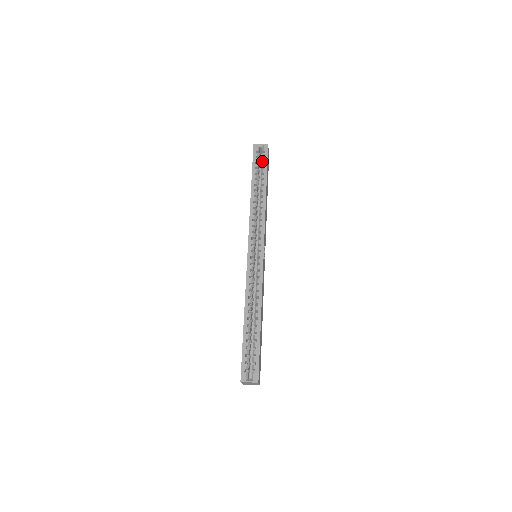
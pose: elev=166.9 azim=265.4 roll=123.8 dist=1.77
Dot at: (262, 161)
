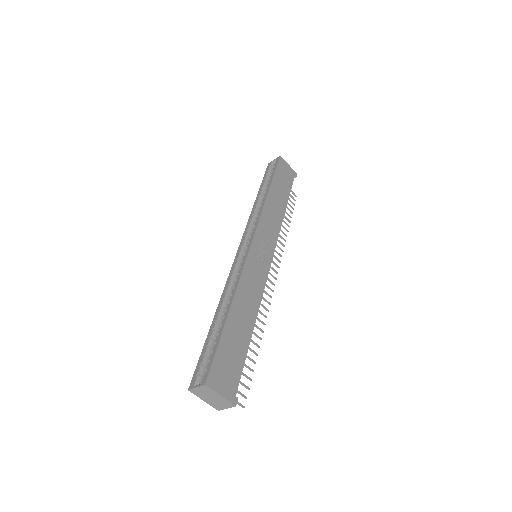
Dot at: (272, 171)
